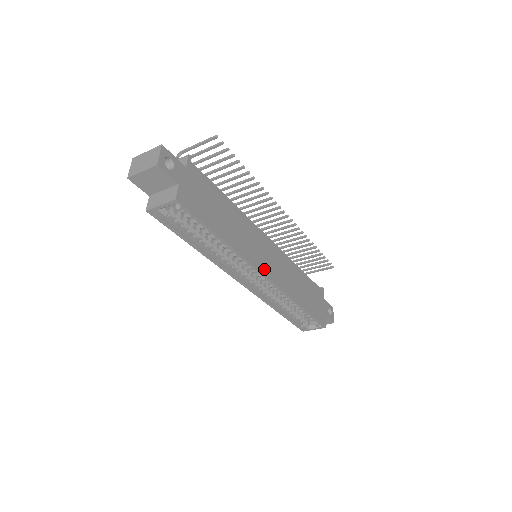
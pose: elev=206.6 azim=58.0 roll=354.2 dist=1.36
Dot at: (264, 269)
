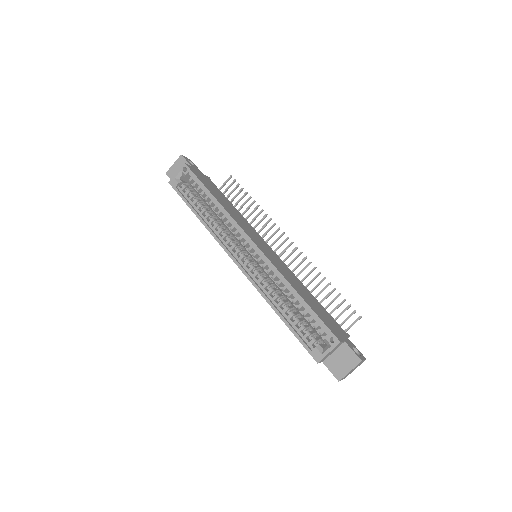
Dot at: (252, 239)
